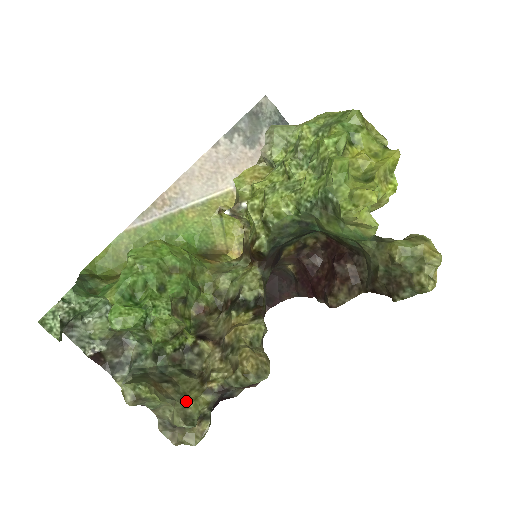
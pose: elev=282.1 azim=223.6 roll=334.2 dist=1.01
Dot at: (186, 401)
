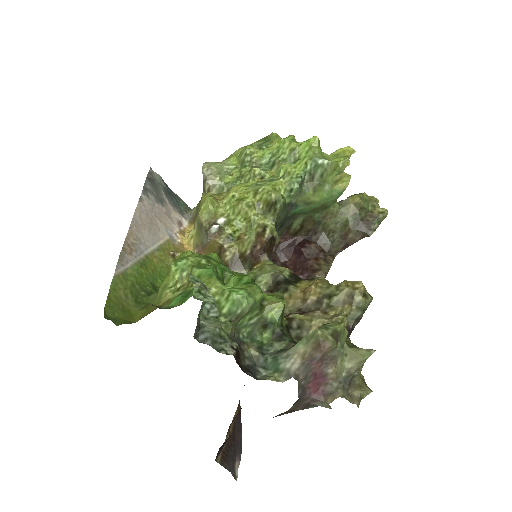
Dot at: occluded
